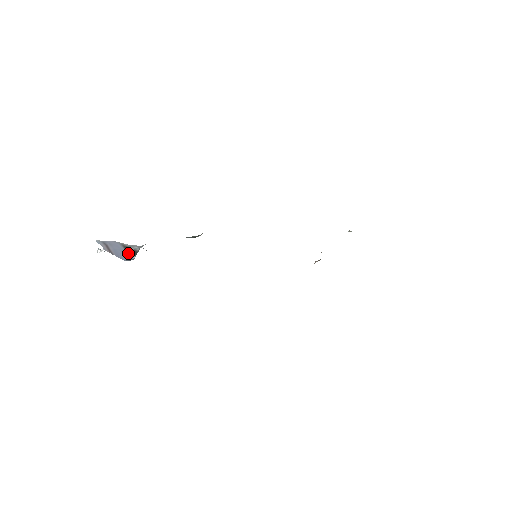
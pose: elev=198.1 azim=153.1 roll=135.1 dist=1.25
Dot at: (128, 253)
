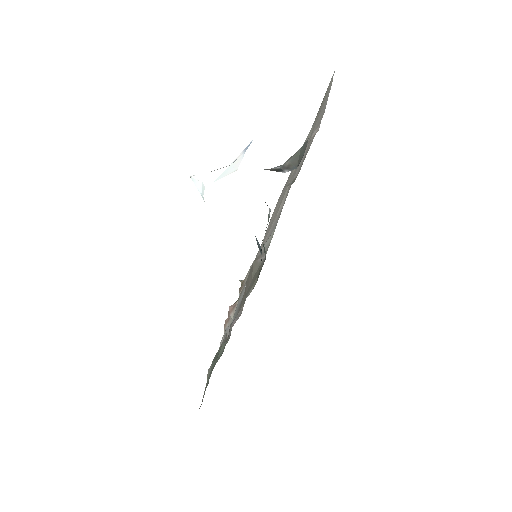
Dot at: (270, 169)
